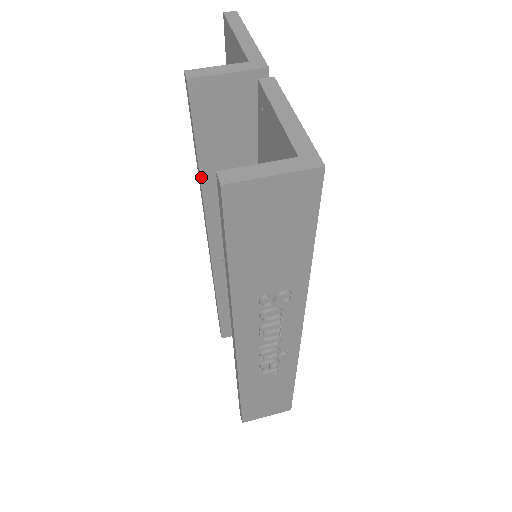
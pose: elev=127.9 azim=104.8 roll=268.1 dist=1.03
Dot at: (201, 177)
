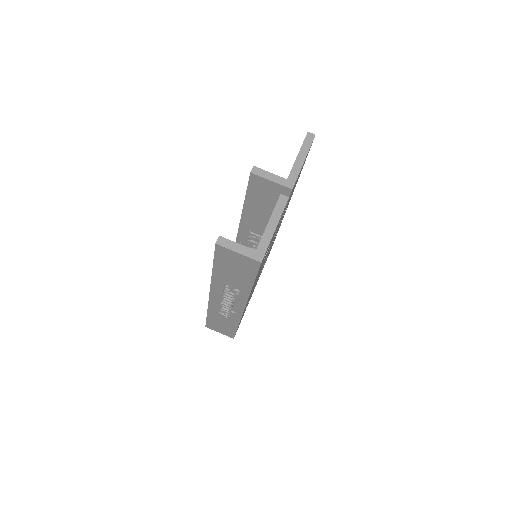
Dot at: (244, 207)
